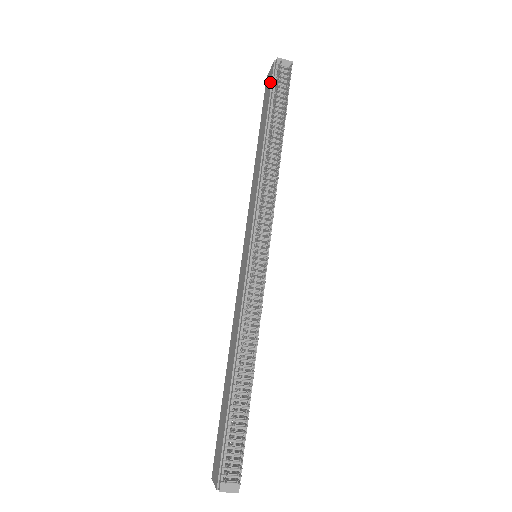
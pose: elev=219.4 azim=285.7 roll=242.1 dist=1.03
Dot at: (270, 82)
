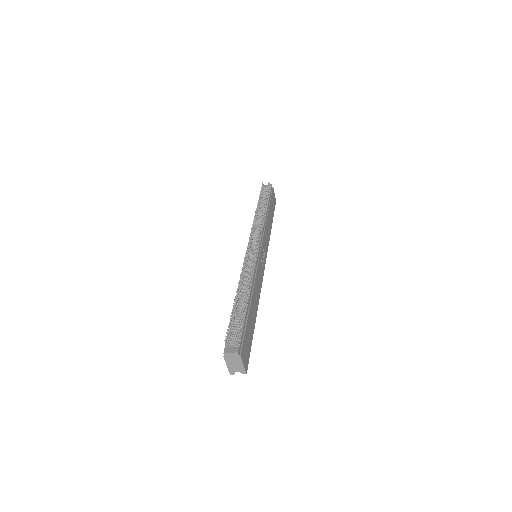
Dot at: occluded
